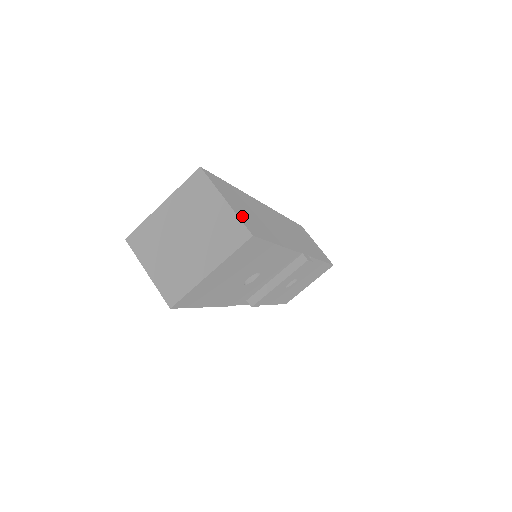
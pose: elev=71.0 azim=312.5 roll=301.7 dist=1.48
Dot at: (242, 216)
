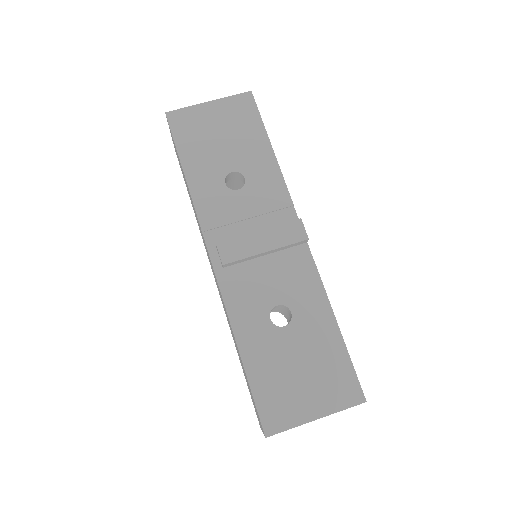
Dot at: occluded
